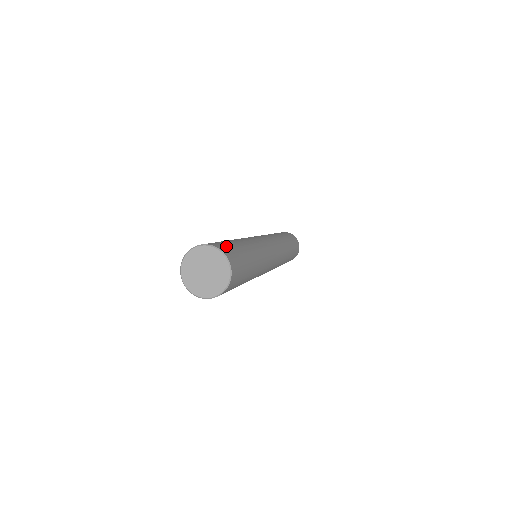
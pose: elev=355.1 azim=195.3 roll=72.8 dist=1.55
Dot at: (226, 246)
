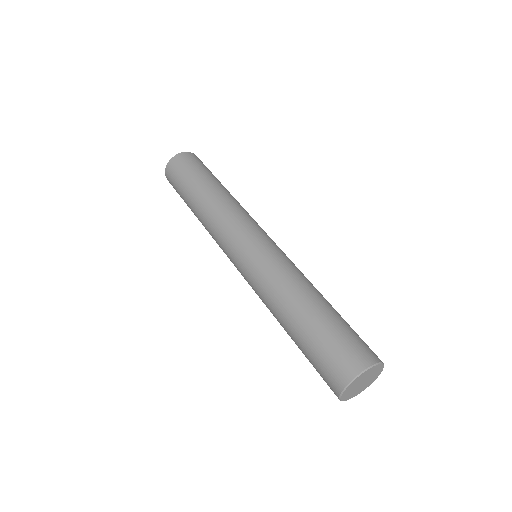
Dot at: (360, 343)
